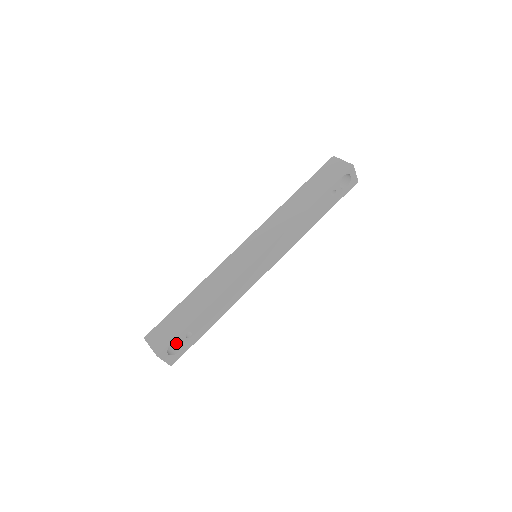
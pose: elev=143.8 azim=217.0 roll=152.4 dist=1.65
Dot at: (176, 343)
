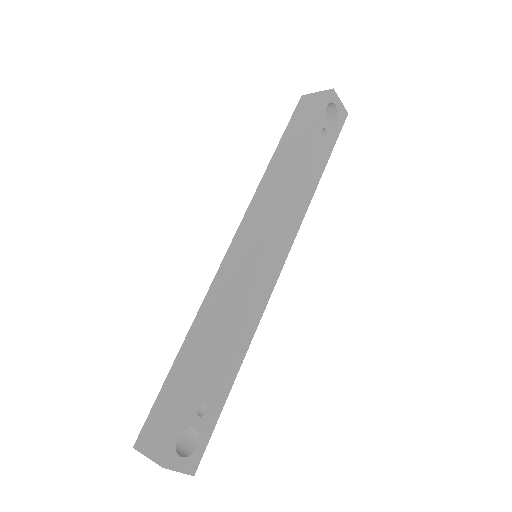
Dot at: (188, 434)
